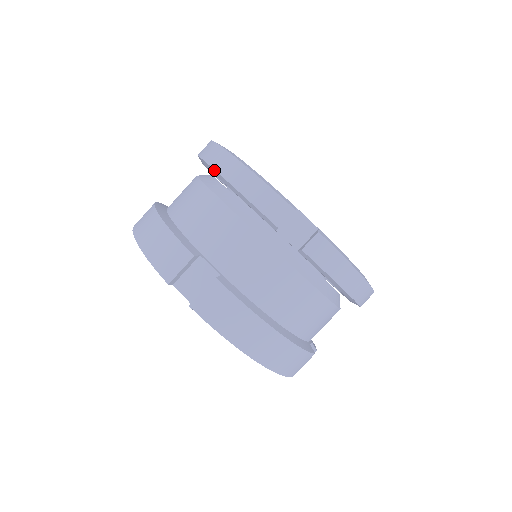
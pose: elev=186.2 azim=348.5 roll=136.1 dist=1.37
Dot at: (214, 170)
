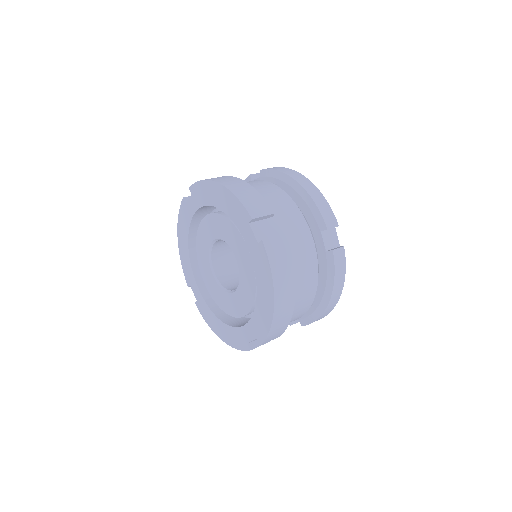
Dot at: (292, 179)
